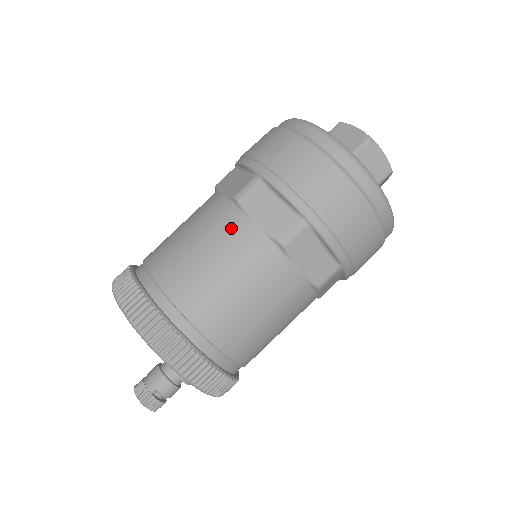
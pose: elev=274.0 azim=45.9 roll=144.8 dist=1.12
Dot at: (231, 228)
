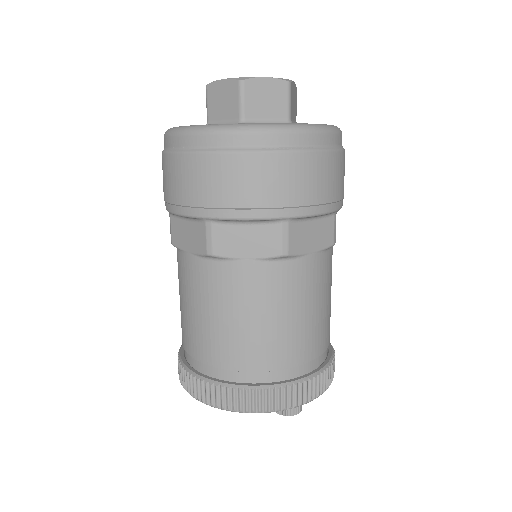
Dot at: (300, 277)
